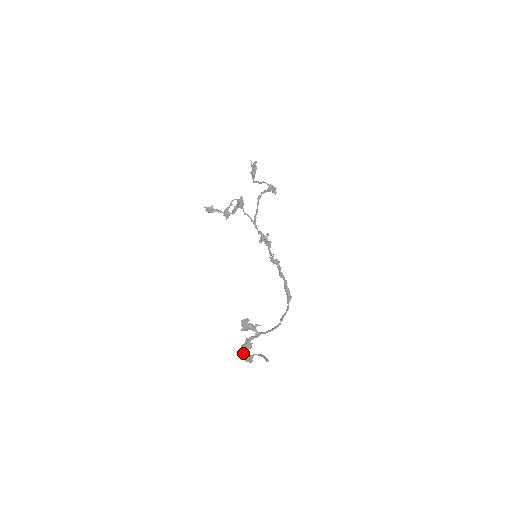
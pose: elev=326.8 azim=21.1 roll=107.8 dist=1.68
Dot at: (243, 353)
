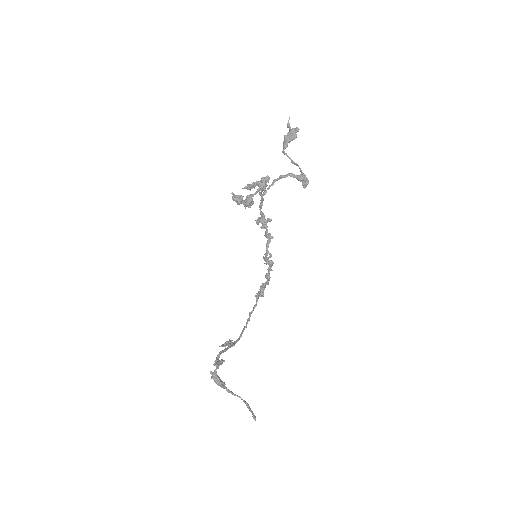
Dot at: (218, 378)
